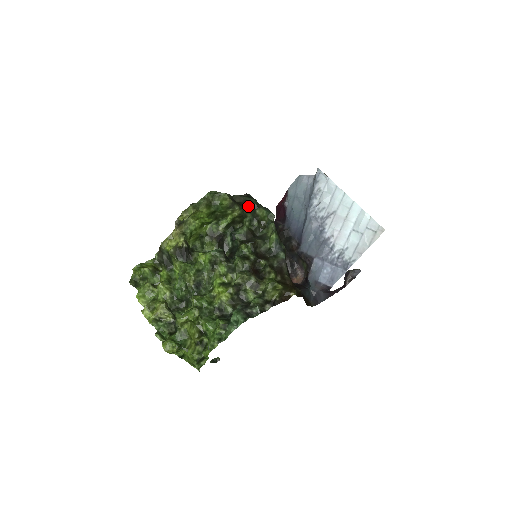
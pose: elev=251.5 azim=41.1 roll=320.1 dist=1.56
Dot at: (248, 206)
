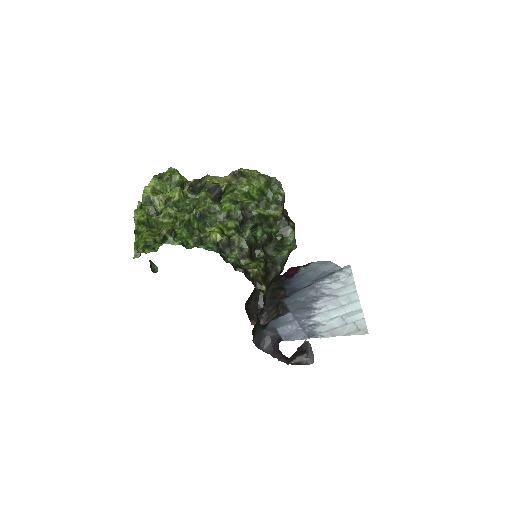
Dot at: (288, 220)
